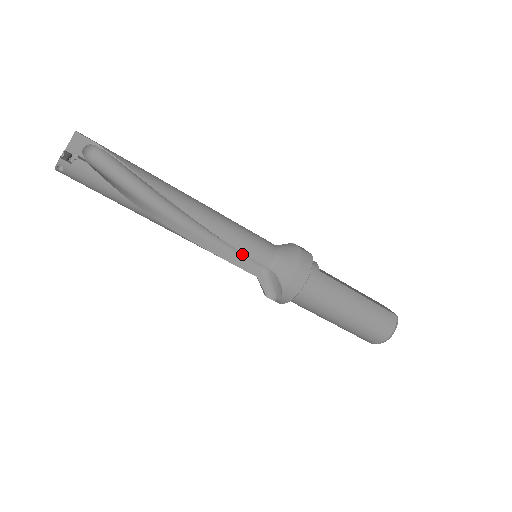
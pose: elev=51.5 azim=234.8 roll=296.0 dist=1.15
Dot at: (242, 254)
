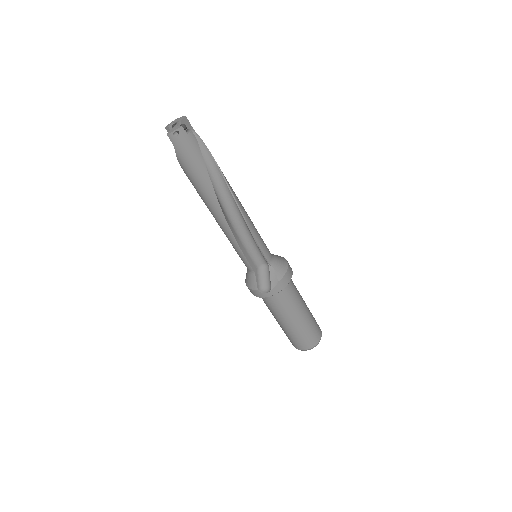
Dot at: (250, 251)
